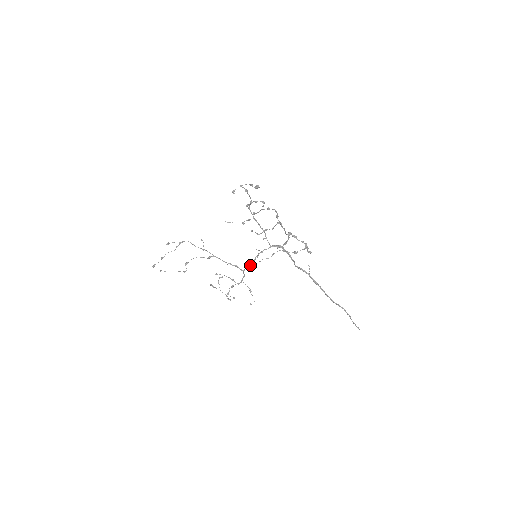
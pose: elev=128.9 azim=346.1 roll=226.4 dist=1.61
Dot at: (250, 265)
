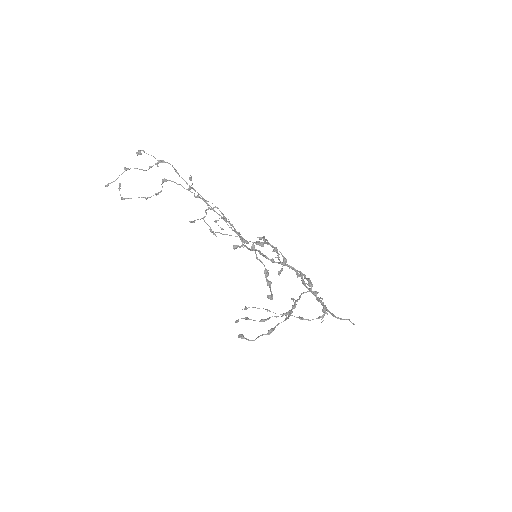
Dot at: (247, 248)
